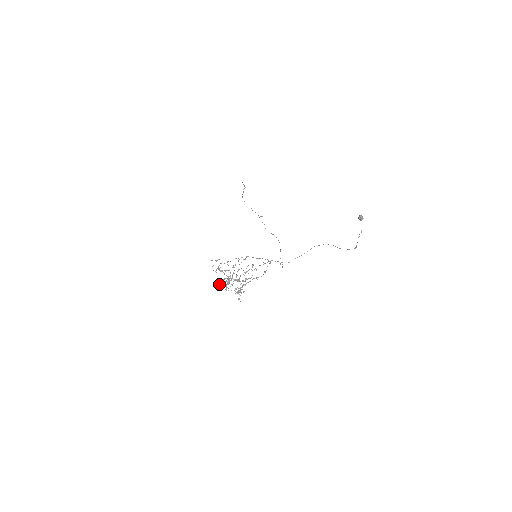
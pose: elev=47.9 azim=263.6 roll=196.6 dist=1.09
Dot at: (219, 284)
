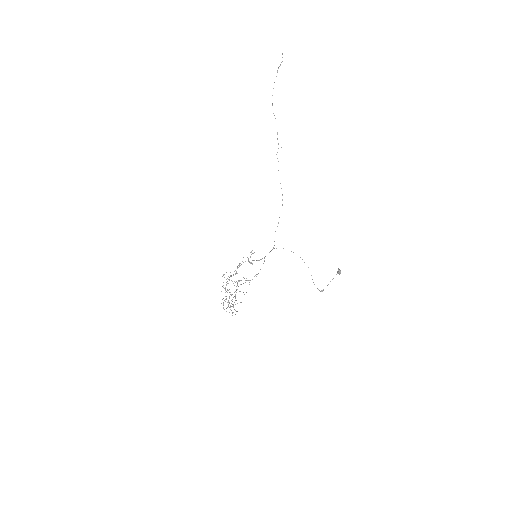
Dot at: (223, 303)
